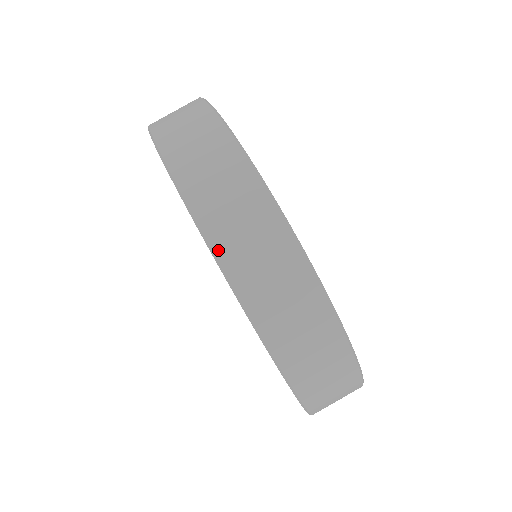
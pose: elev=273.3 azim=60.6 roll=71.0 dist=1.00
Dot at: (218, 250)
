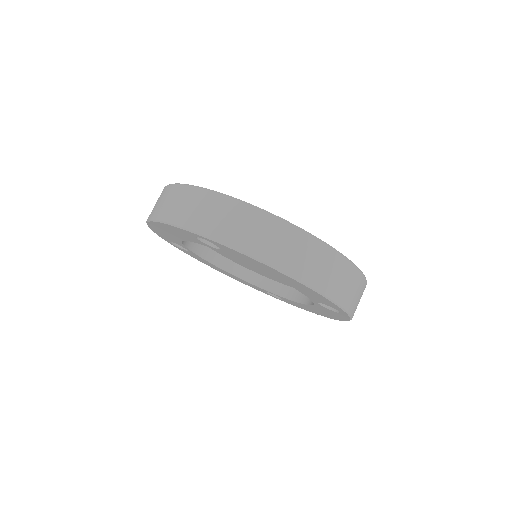
Dot at: (233, 244)
